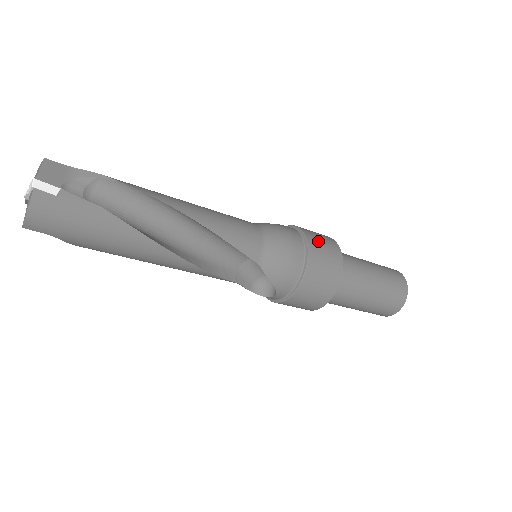
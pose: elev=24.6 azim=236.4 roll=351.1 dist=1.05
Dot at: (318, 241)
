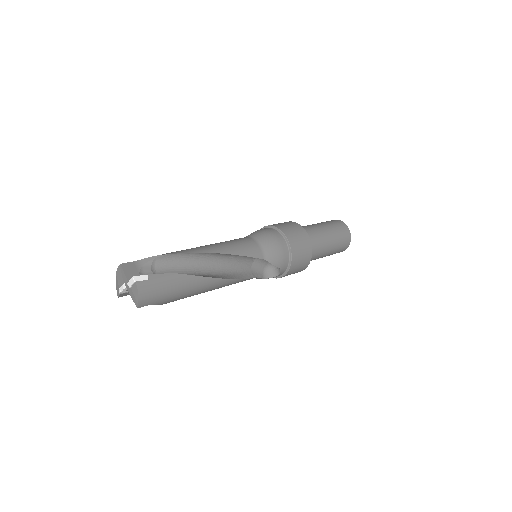
Dot at: (286, 227)
